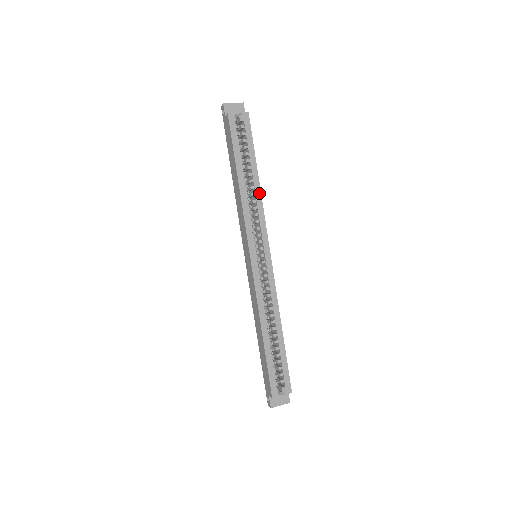
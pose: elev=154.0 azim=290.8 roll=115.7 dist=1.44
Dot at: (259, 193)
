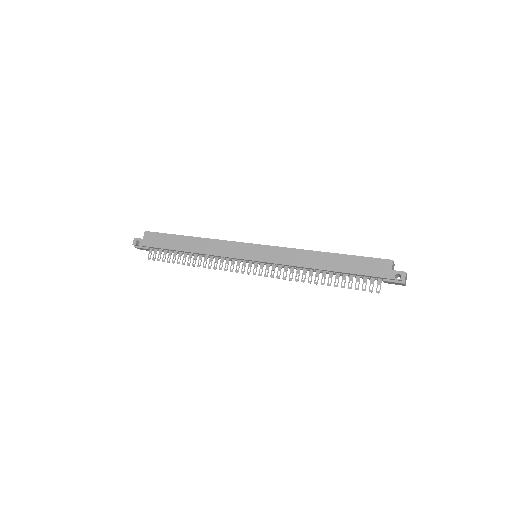
Dot at: occluded
